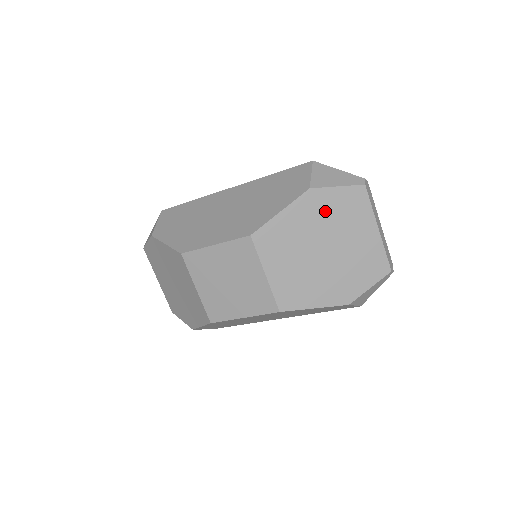
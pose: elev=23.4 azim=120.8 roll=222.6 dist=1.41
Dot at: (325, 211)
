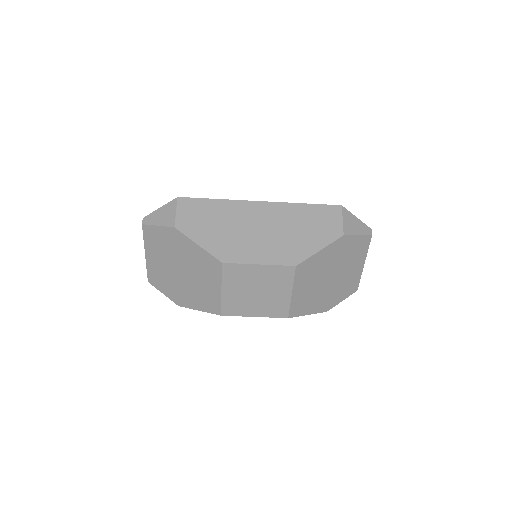
Dot at: (344, 251)
